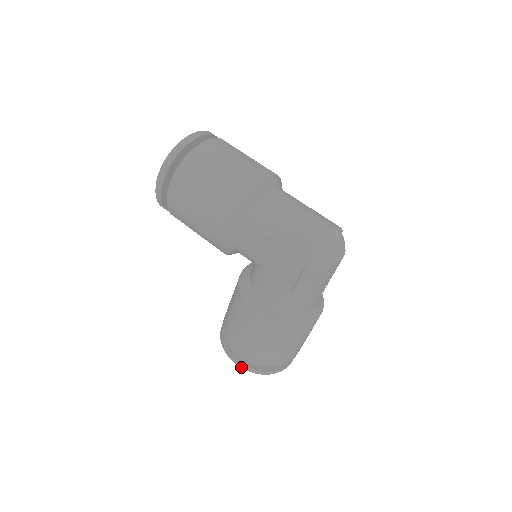
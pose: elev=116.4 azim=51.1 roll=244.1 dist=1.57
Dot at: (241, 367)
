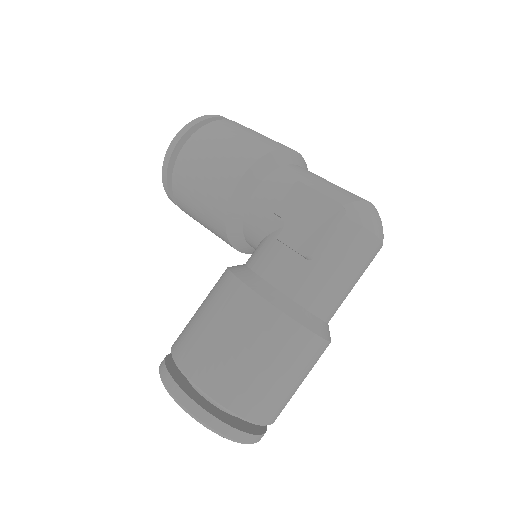
Dot at: (181, 402)
